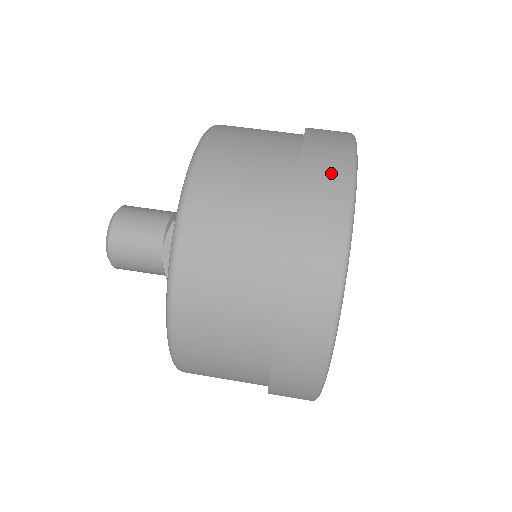
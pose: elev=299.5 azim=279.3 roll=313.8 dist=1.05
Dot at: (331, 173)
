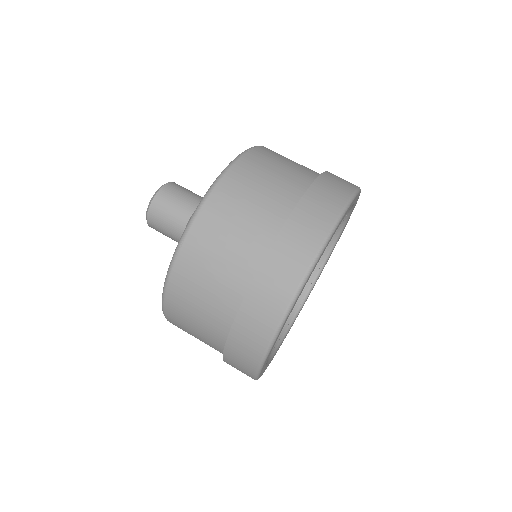
Dot at: occluded
